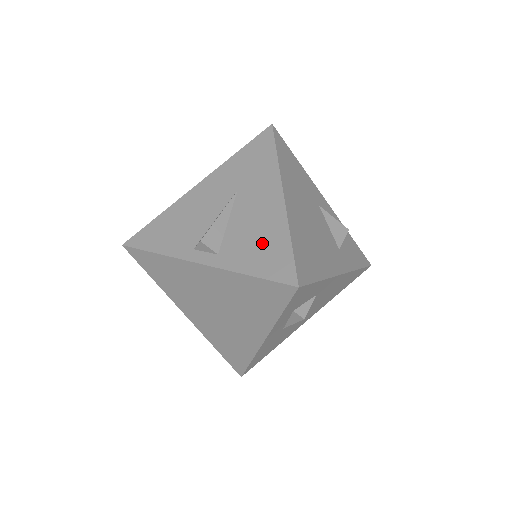
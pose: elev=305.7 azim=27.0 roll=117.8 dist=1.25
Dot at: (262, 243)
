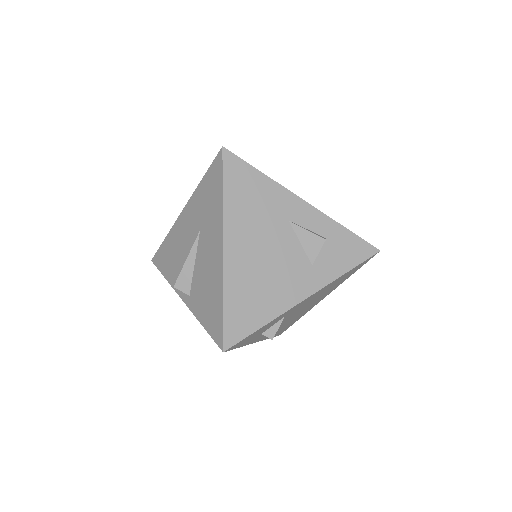
Dot at: (209, 297)
